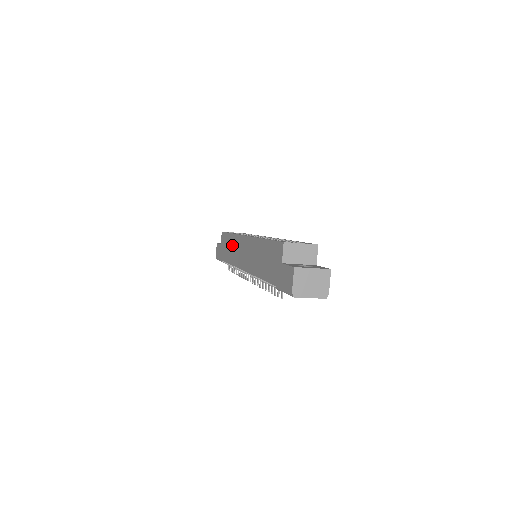
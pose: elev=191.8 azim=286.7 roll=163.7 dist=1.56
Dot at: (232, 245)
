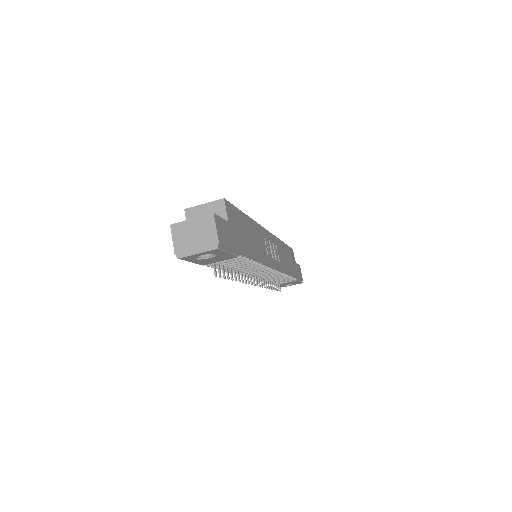
Dot at: occluded
